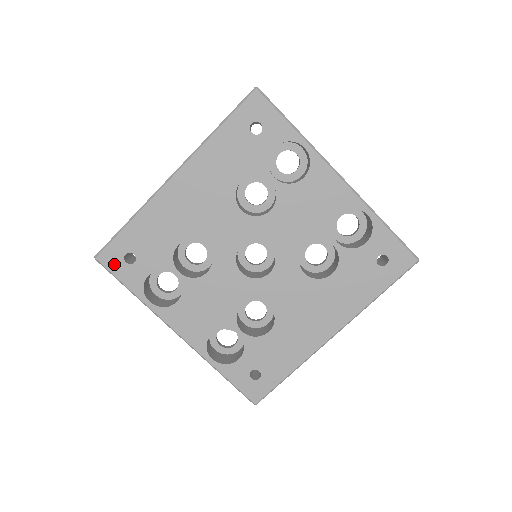
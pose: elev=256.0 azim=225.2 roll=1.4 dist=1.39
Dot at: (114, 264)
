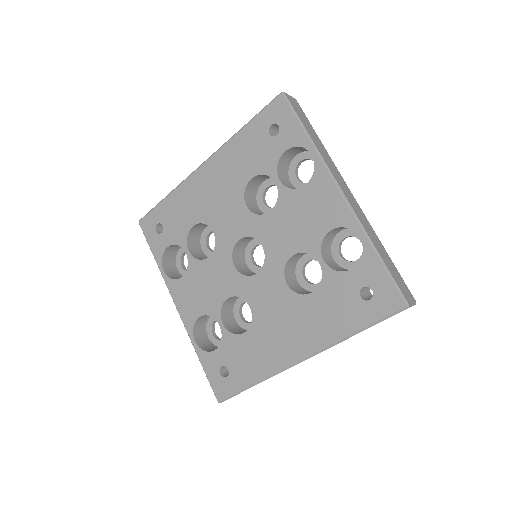
Dot at: (149, 230)
